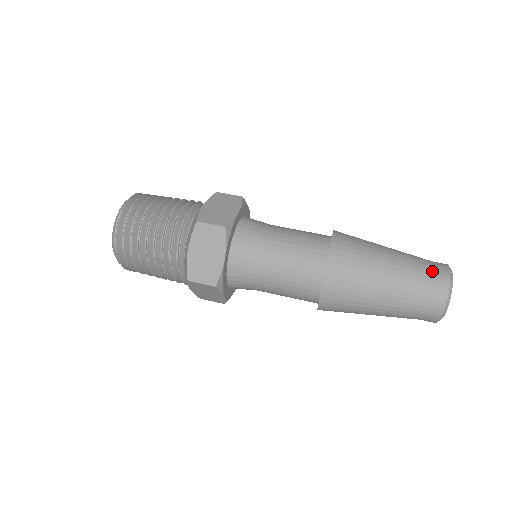
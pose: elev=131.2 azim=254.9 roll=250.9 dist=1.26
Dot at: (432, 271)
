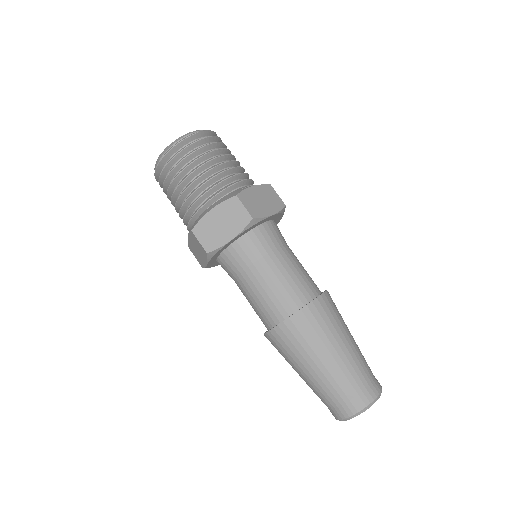
Dot at: (367, 383)
